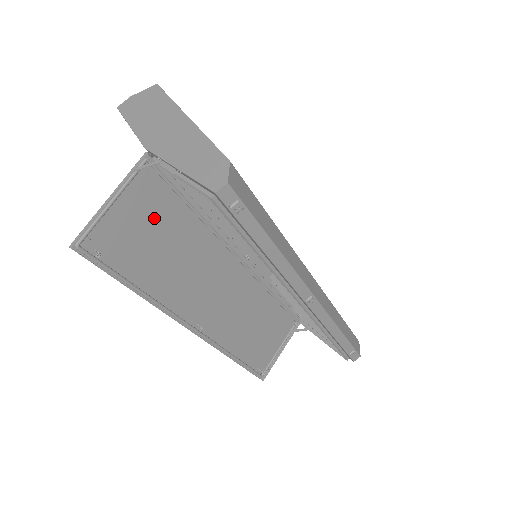
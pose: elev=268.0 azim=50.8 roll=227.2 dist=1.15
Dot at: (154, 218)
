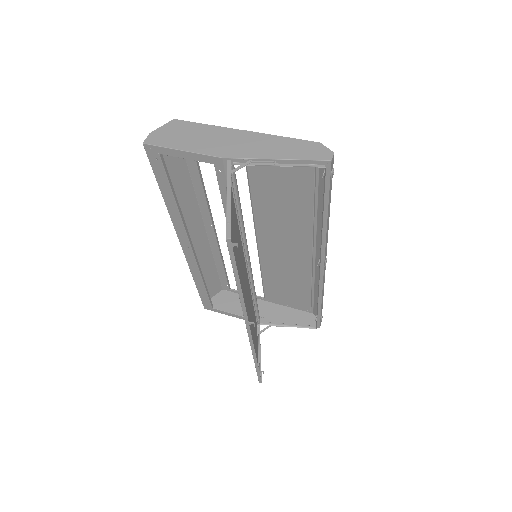
Dot at: (233, 219)
